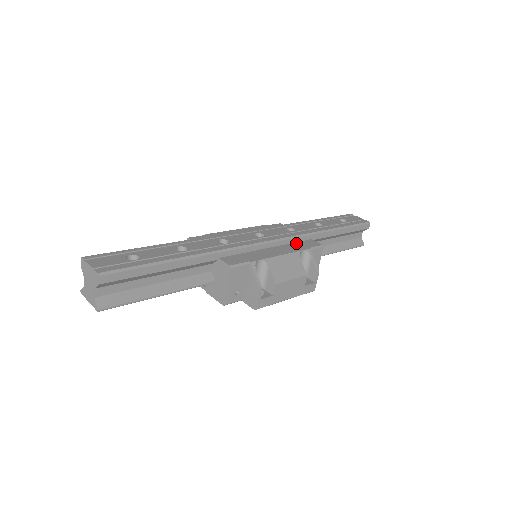
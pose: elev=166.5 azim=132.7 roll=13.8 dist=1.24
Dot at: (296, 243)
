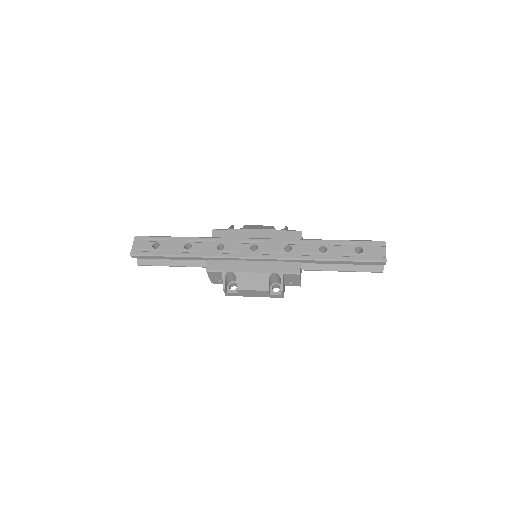
Dot at: (280, 263)
